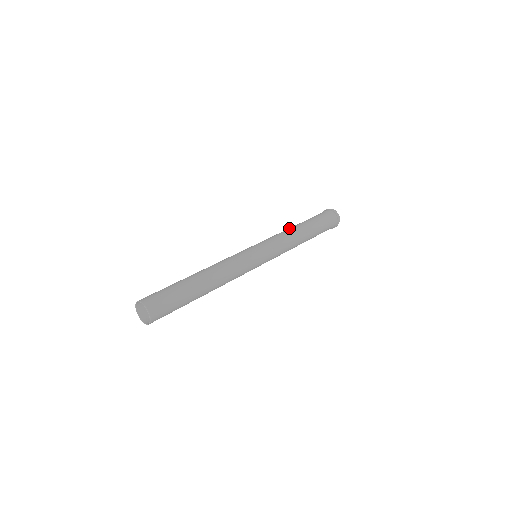
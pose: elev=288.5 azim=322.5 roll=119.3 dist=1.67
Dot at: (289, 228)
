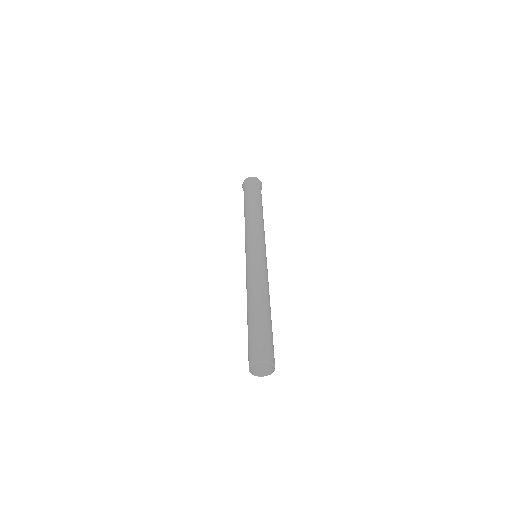
Dot at: (246, 217)
